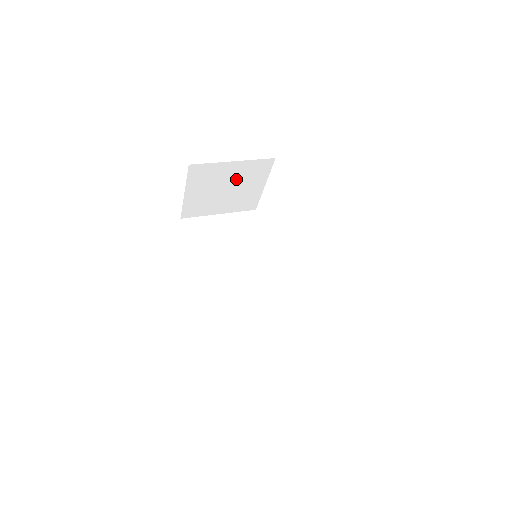
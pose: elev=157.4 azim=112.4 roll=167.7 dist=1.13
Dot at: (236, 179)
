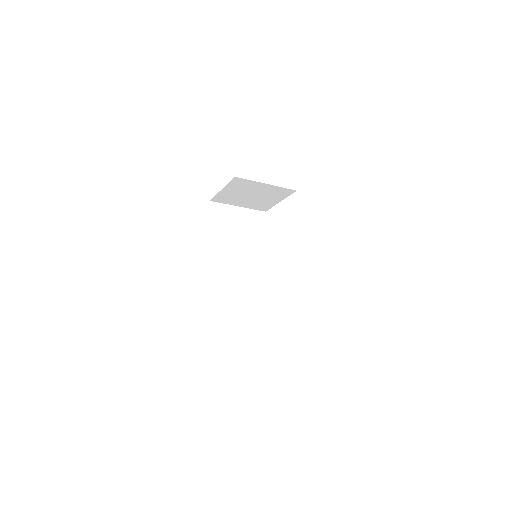
Dot at: (262, 193)
